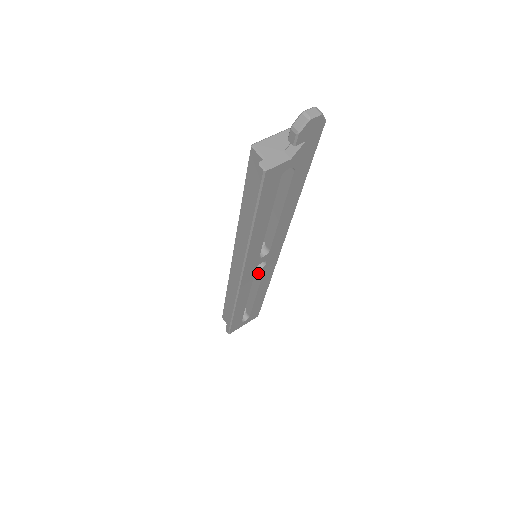
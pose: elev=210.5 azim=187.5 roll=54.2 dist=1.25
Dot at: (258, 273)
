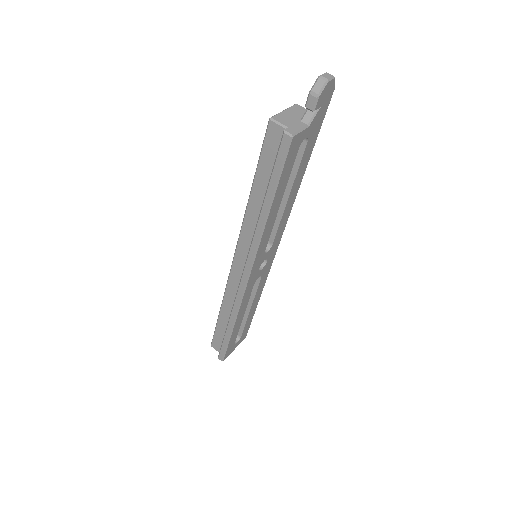
Dot at: (259, 275)
